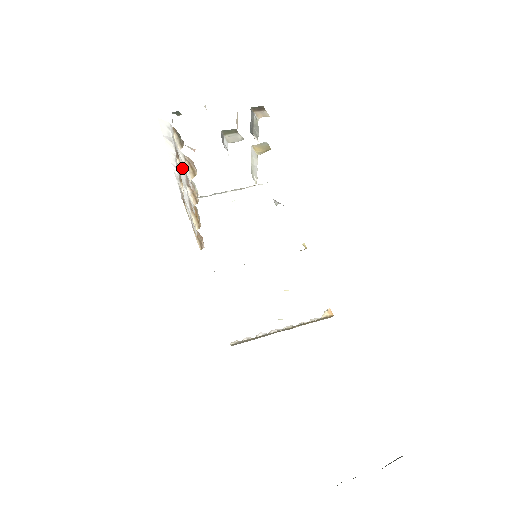
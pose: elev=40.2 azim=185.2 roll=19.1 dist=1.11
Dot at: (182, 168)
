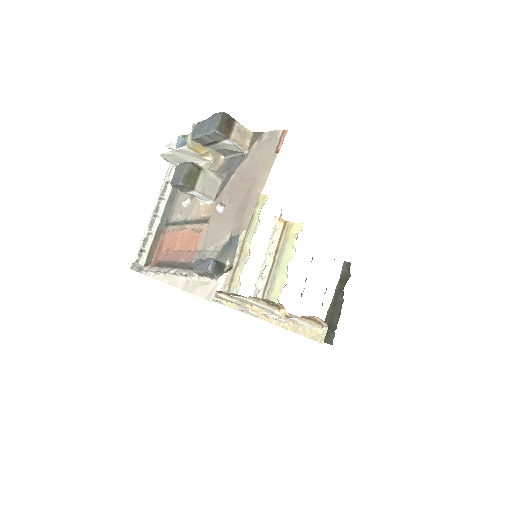
Dot at: occluded
